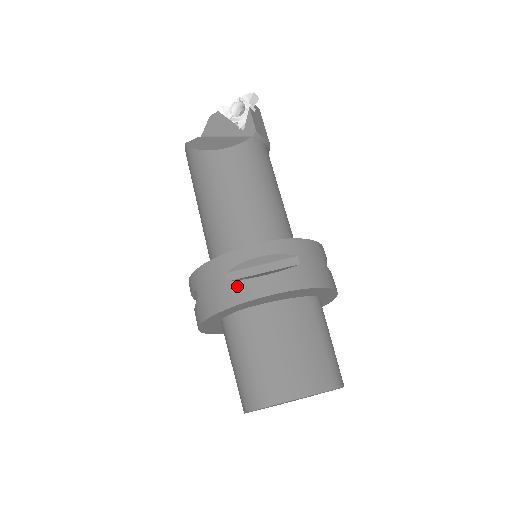
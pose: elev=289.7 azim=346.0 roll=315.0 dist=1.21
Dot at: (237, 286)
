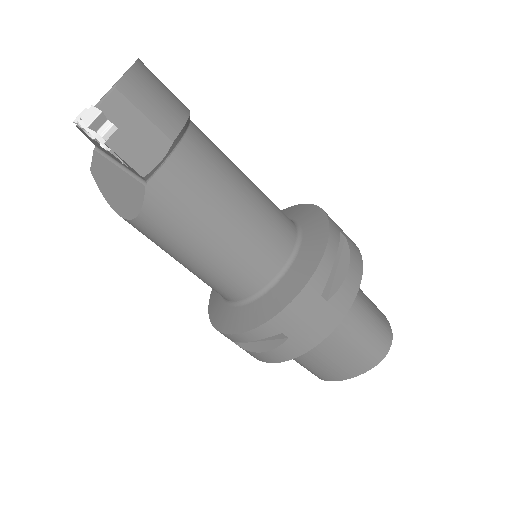
Dot at: occluded
